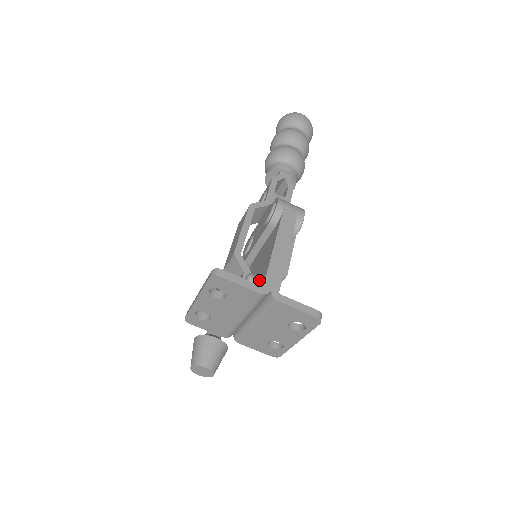
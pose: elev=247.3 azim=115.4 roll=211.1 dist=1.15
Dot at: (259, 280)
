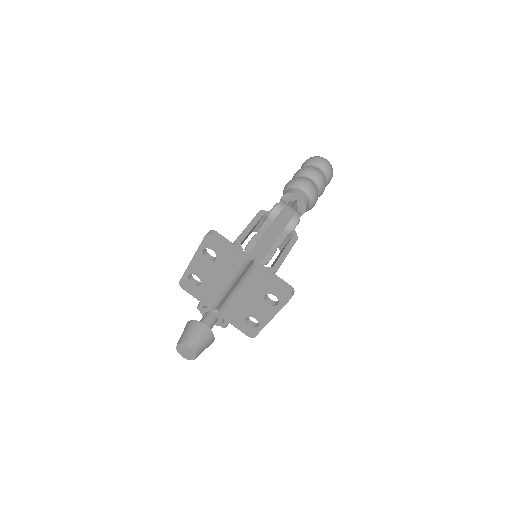
Dot at: occluded
